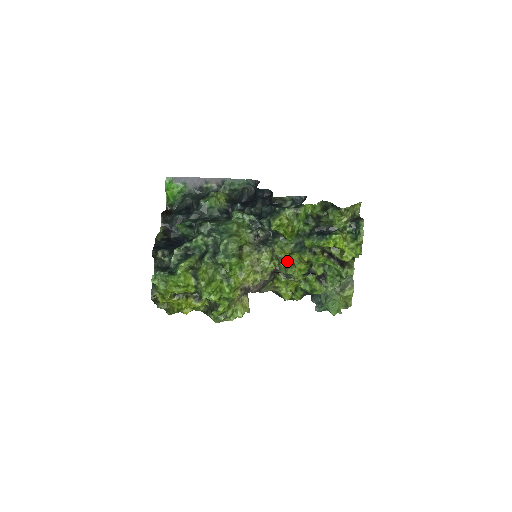
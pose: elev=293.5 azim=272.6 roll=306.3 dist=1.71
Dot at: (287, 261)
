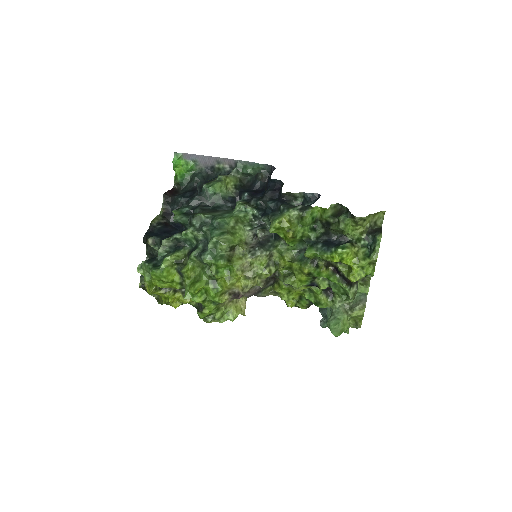
Dot at: (287, 268)
